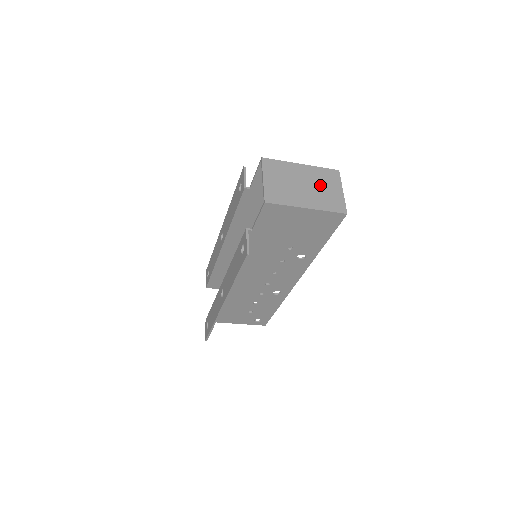
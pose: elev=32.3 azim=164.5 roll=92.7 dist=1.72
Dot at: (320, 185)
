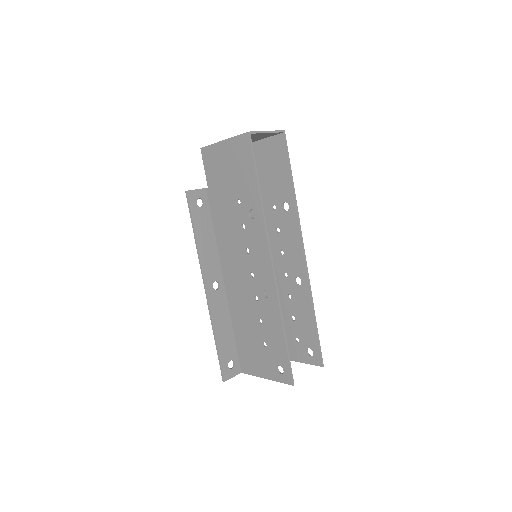
Dot at: occluded
